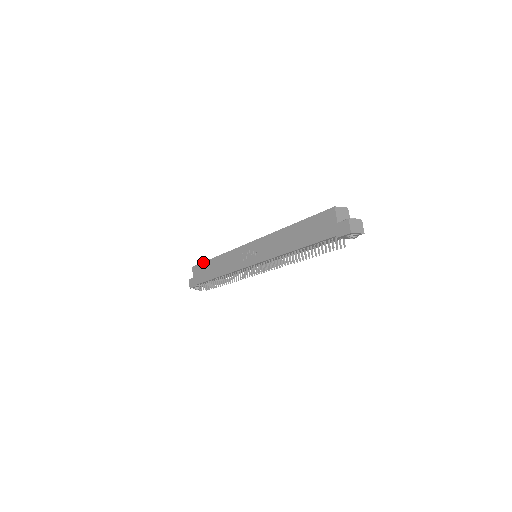
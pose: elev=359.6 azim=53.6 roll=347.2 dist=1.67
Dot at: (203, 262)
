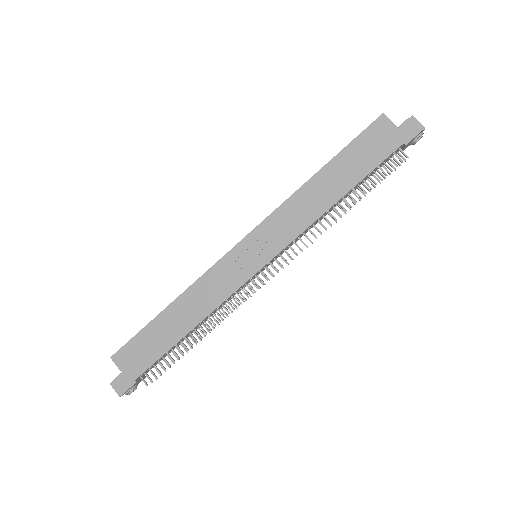
Dot at: (140, 331)
